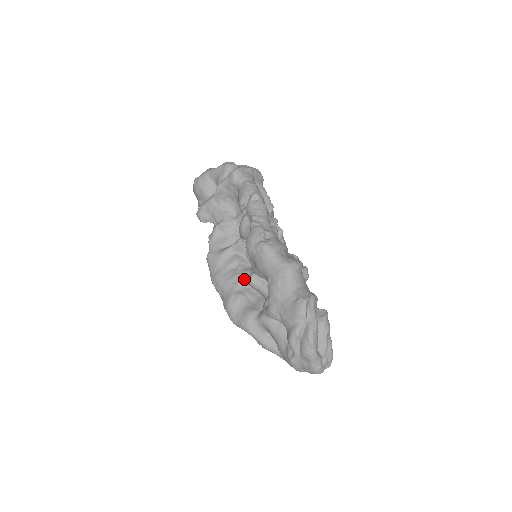
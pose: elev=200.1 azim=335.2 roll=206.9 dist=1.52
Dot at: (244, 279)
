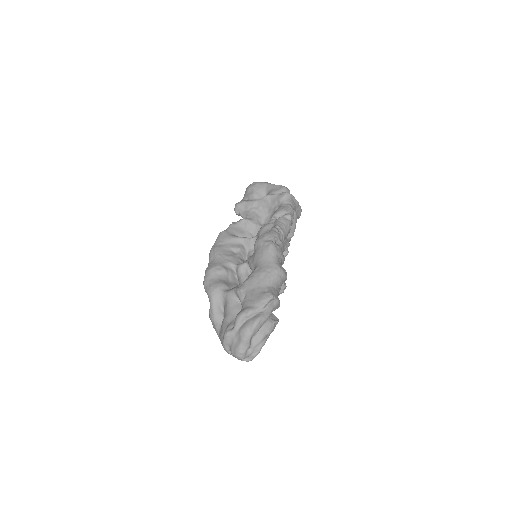
Dot at: (236, 263)
